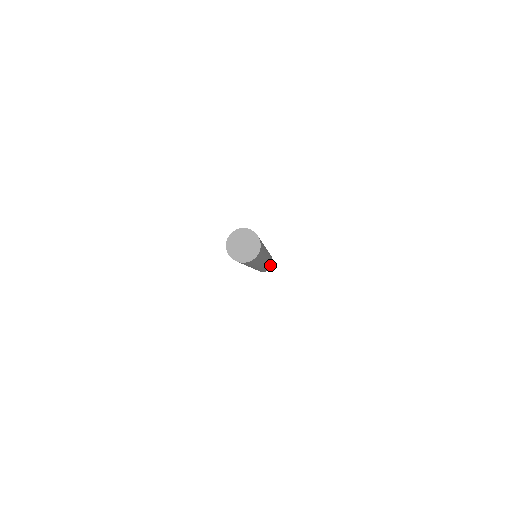
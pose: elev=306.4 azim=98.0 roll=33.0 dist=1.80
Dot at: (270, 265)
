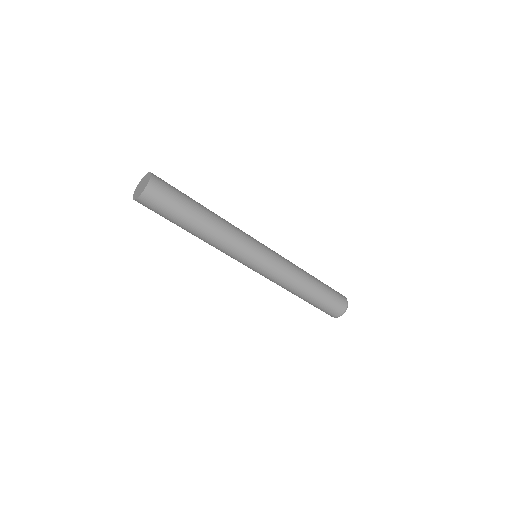
Dot at: (318, 297)
